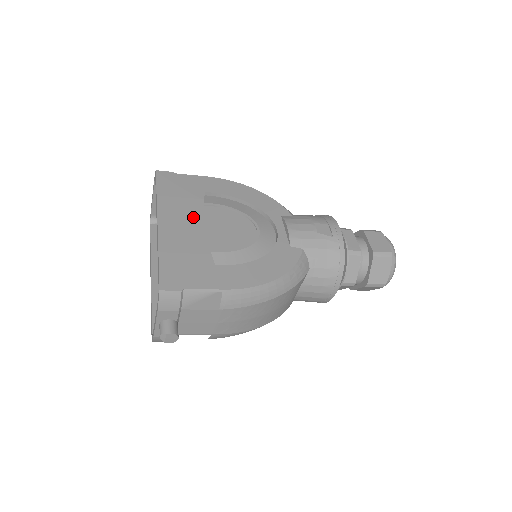
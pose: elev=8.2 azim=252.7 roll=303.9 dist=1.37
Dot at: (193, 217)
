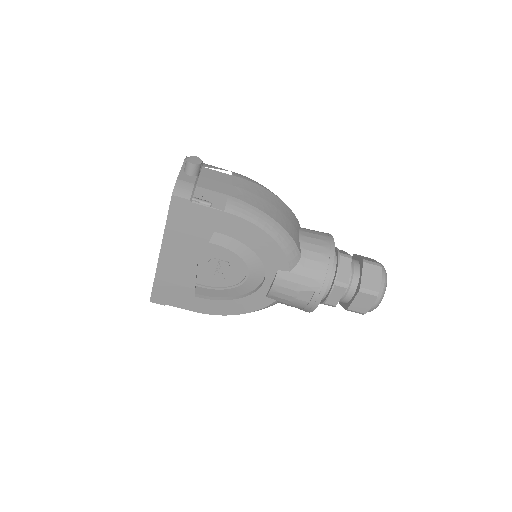
Dot at: occluded
